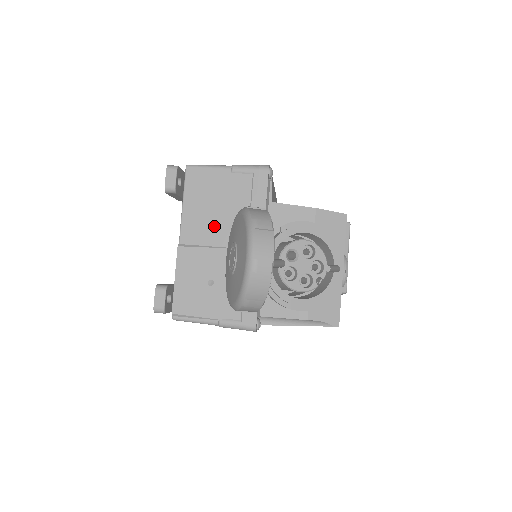
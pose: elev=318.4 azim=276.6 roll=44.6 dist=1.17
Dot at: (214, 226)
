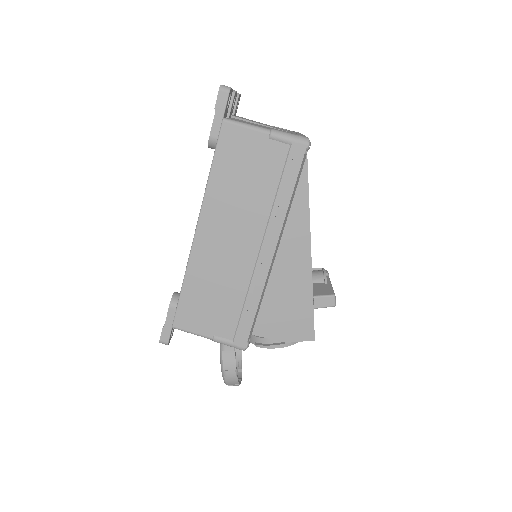
Dot at: occluded
